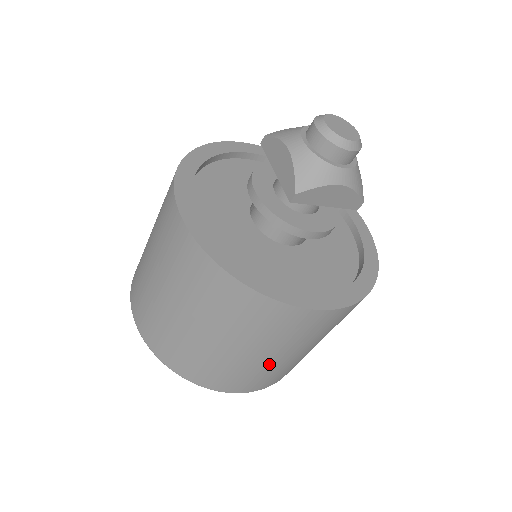
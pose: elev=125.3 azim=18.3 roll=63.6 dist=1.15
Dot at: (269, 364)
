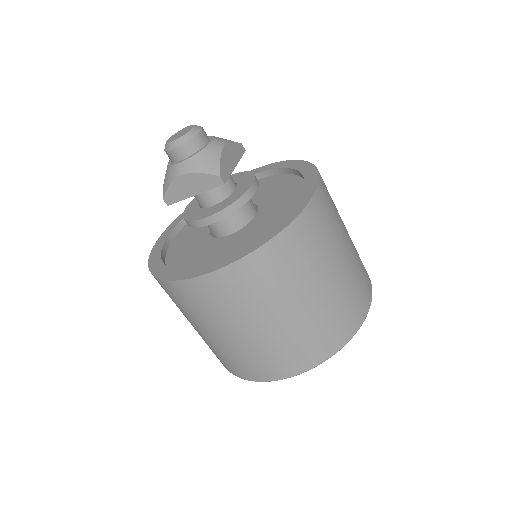
Dot at: (236, 344)
